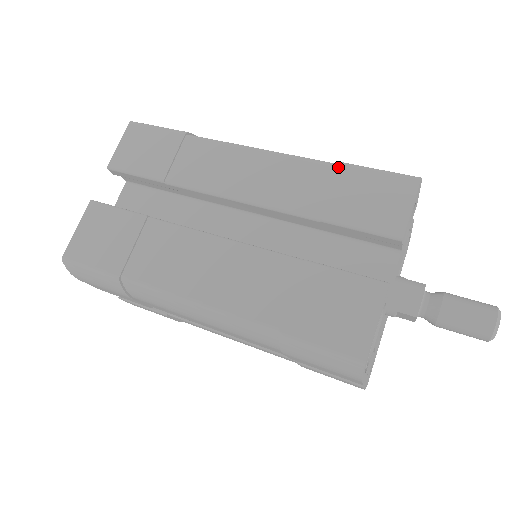
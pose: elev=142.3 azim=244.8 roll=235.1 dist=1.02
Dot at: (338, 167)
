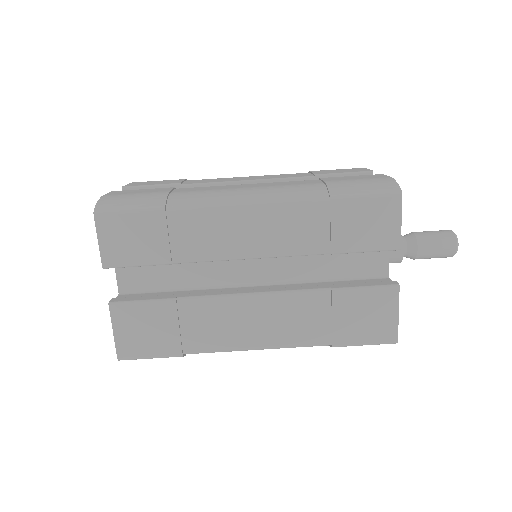
Dot at: (330, 203)
